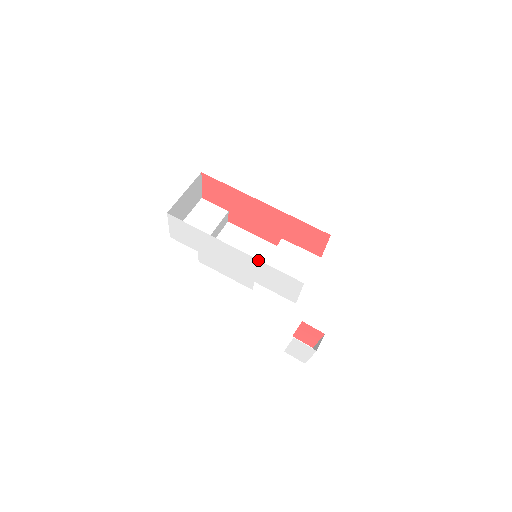
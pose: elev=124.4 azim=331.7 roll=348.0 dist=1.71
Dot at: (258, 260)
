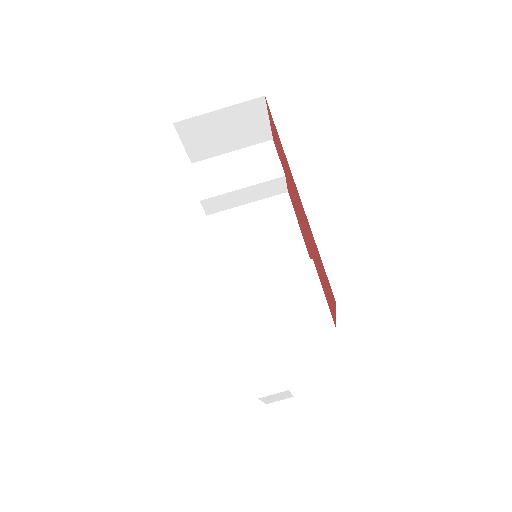
Dot at: occluded
